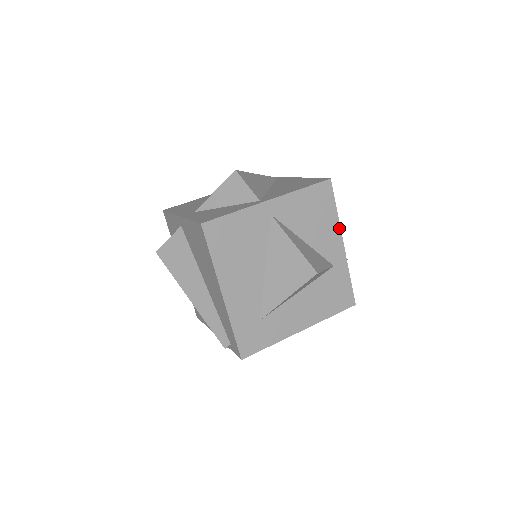
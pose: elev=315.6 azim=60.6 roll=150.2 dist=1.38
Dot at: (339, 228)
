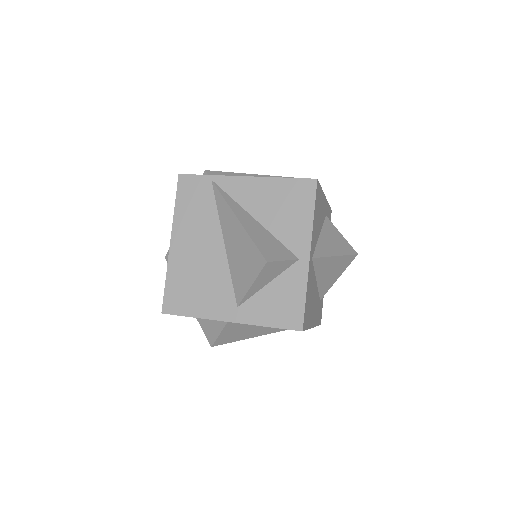
Dot at: (323, 194)
